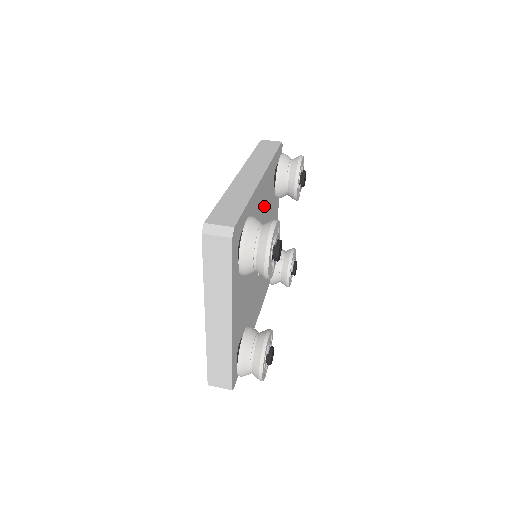
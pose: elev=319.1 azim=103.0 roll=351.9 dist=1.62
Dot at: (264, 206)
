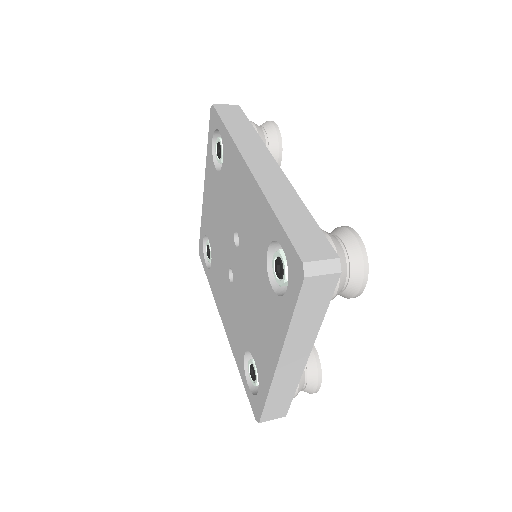
Dot at: occluded
